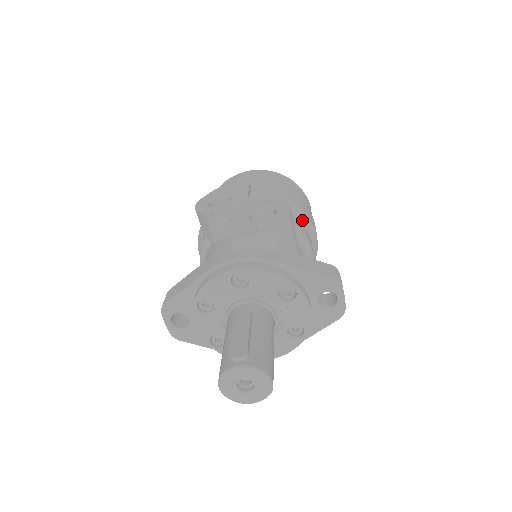
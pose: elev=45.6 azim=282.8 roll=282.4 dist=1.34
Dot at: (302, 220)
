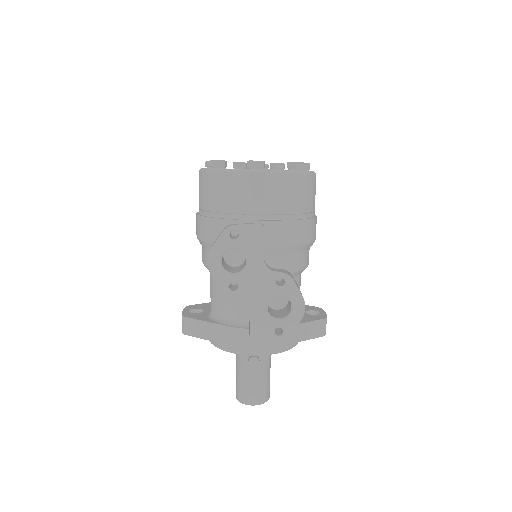
Dot at: (308, 249)
